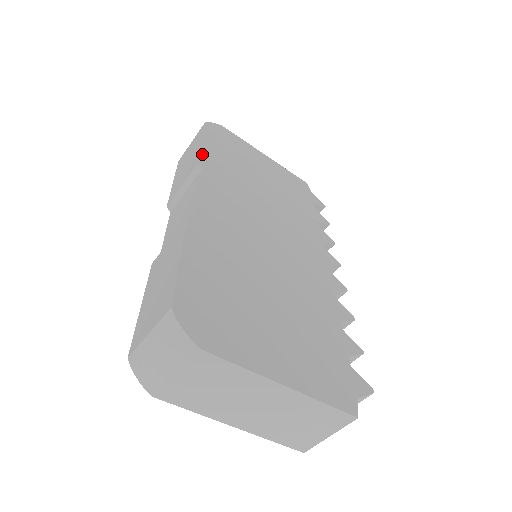
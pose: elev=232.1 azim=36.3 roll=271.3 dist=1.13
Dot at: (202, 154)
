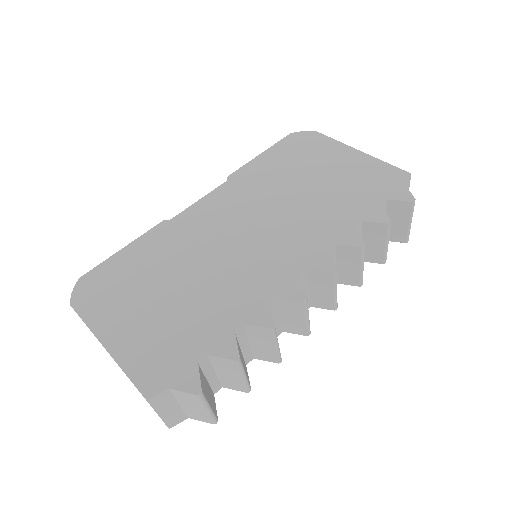
Dot at: (245, 167)
